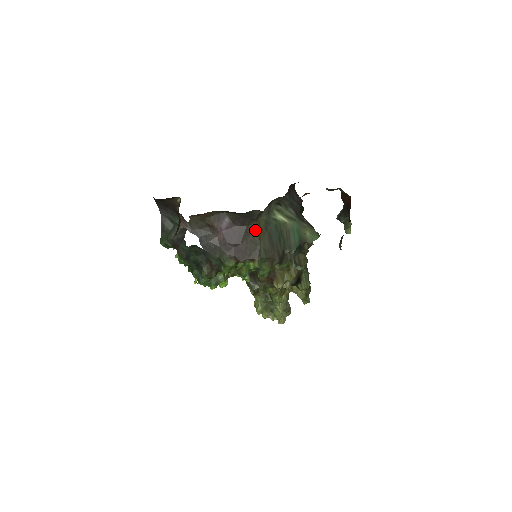
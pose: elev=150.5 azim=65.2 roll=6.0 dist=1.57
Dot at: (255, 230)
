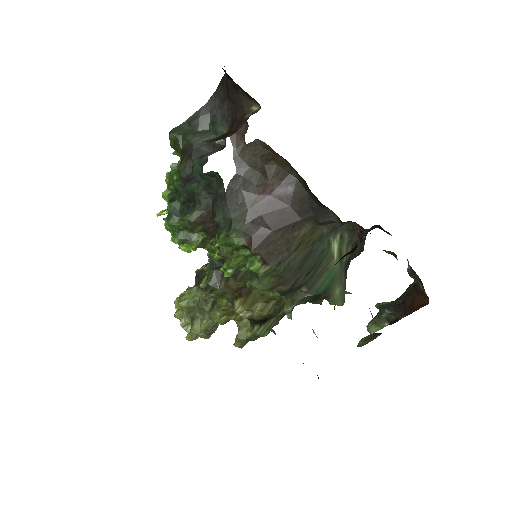
Dot at: (304, 233)
